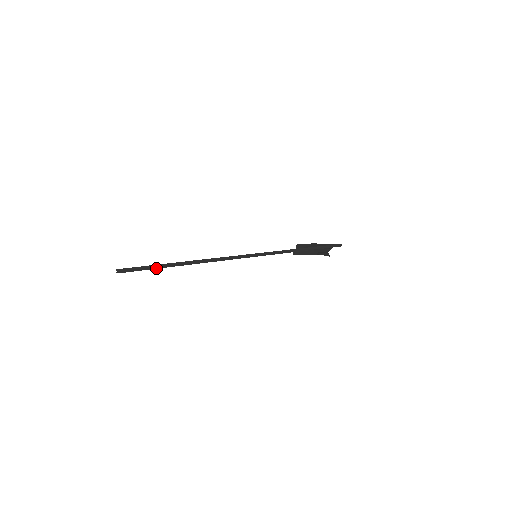
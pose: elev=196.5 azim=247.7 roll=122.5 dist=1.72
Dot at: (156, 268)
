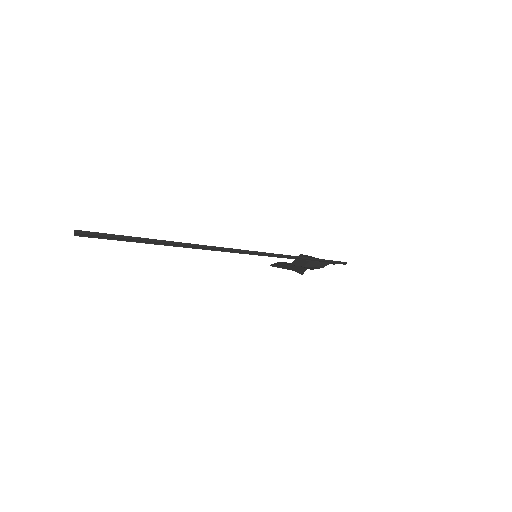
Dot at: (136, 241)
